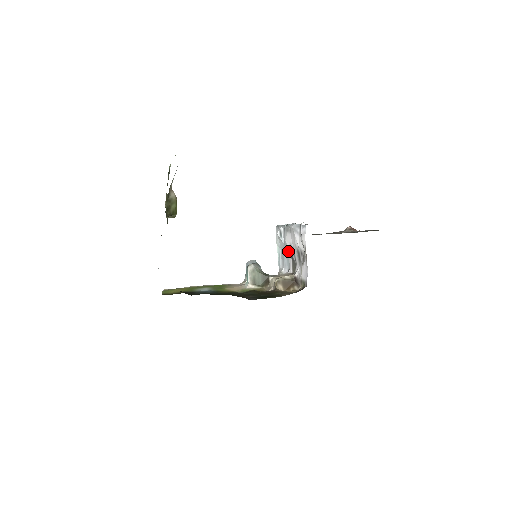
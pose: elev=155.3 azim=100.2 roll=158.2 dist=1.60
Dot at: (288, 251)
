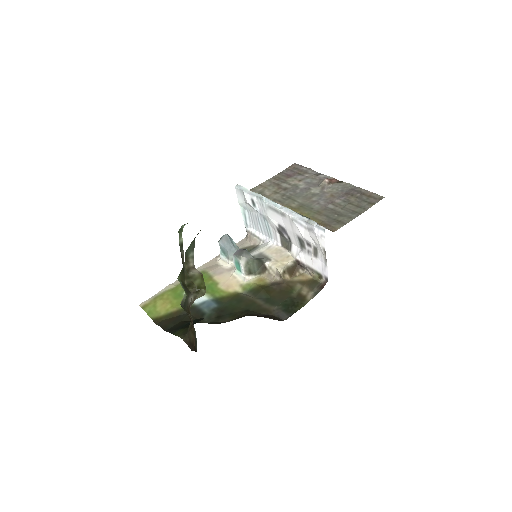
Dot at: (272, 226)
